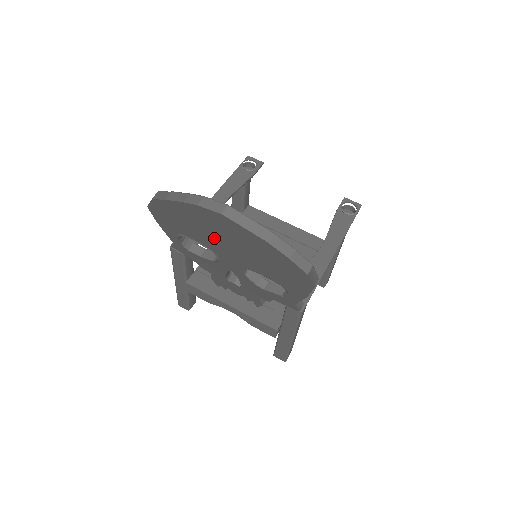
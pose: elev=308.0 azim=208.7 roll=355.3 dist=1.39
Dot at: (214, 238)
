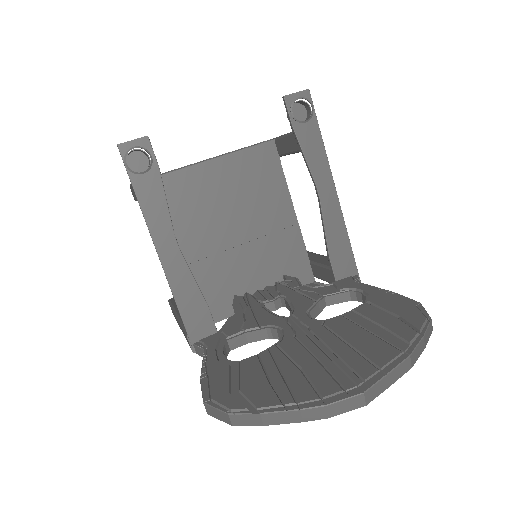
Dot at: occluded
